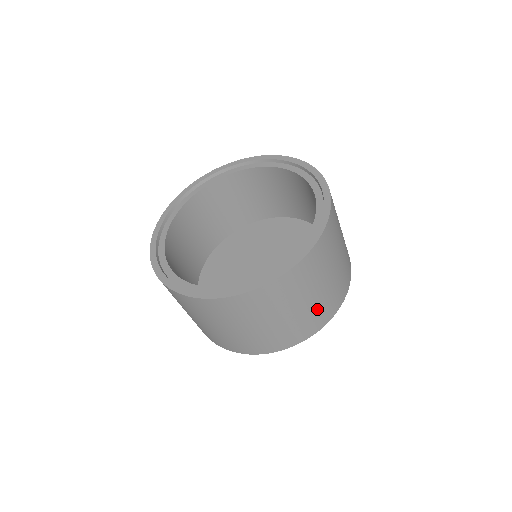
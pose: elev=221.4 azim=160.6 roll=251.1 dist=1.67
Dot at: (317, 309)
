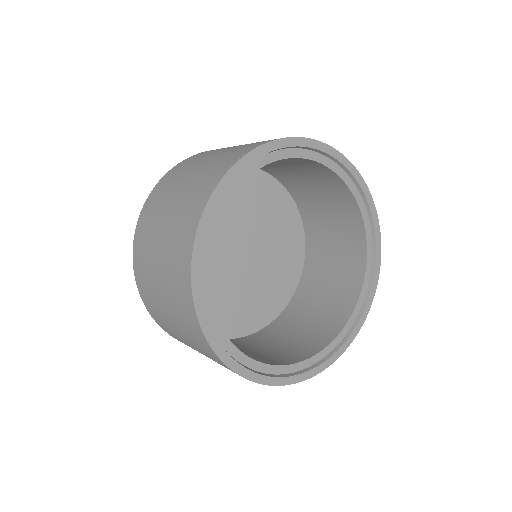
Dot at: occluded
